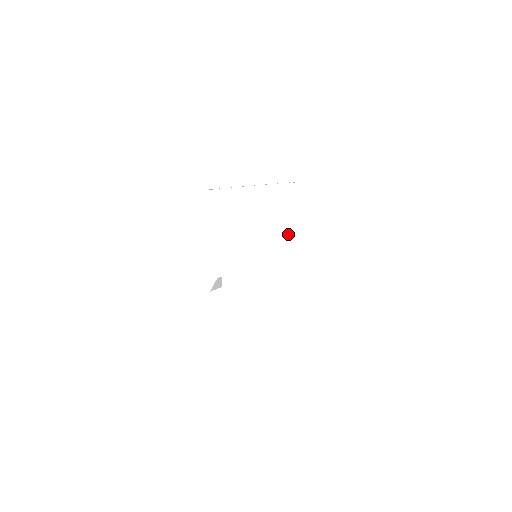
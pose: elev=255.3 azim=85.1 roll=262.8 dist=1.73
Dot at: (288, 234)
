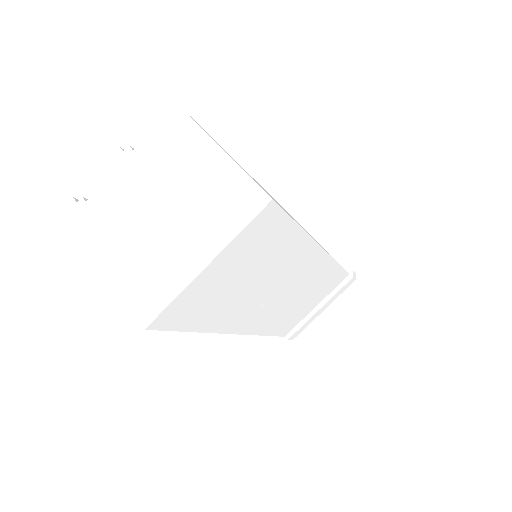
Dot at: occluded
